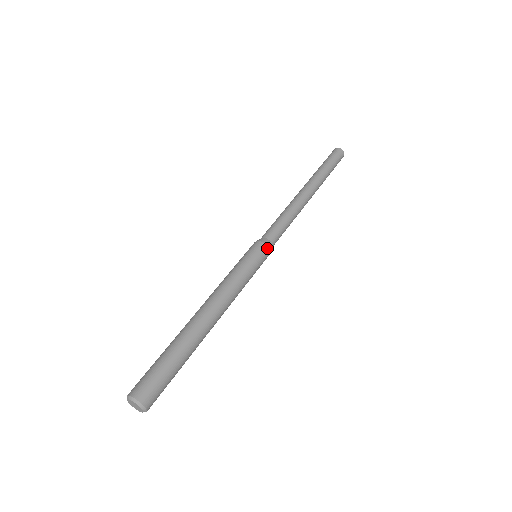
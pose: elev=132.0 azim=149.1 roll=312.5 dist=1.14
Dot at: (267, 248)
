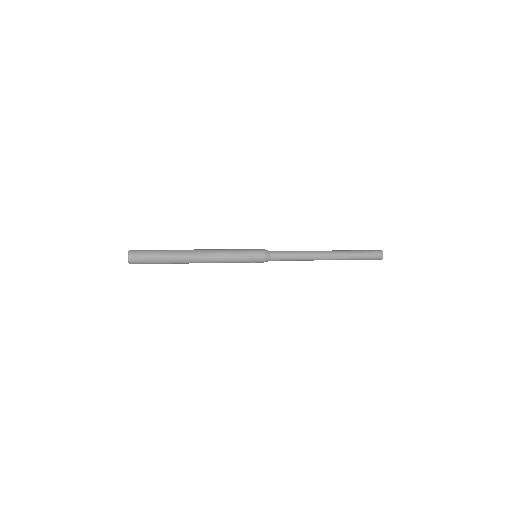
Dot at: (264, 253)
